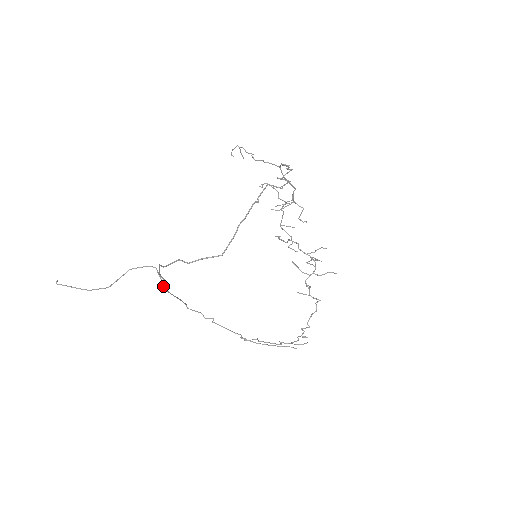
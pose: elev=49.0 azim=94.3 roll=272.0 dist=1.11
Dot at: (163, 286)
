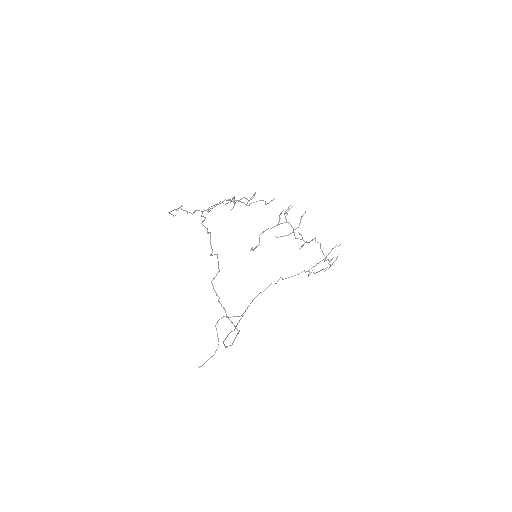
Dot at: occluded
